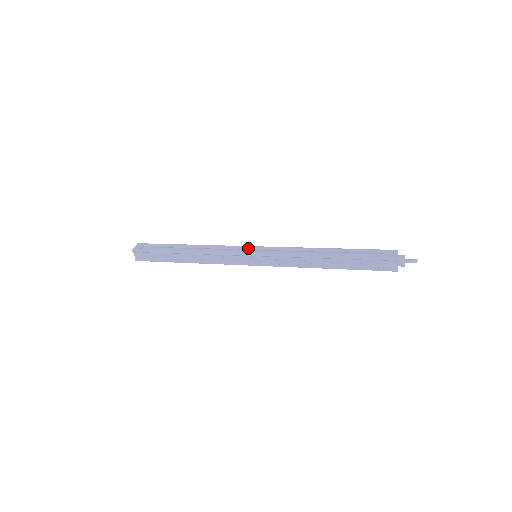
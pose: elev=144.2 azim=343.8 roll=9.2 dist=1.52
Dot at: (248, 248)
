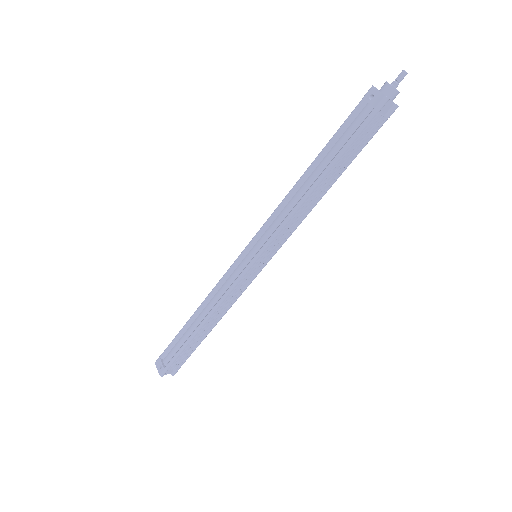
Dot at: (240, 259)
